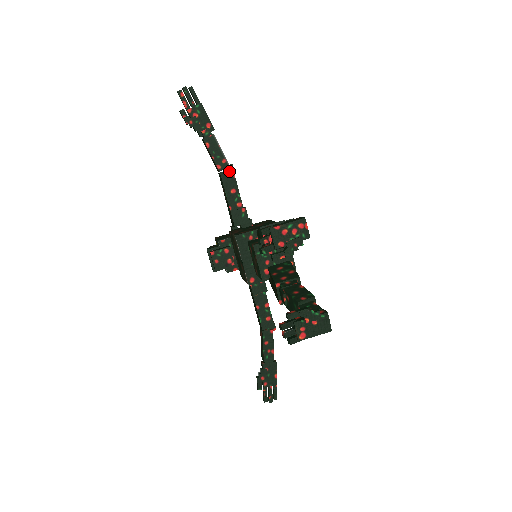
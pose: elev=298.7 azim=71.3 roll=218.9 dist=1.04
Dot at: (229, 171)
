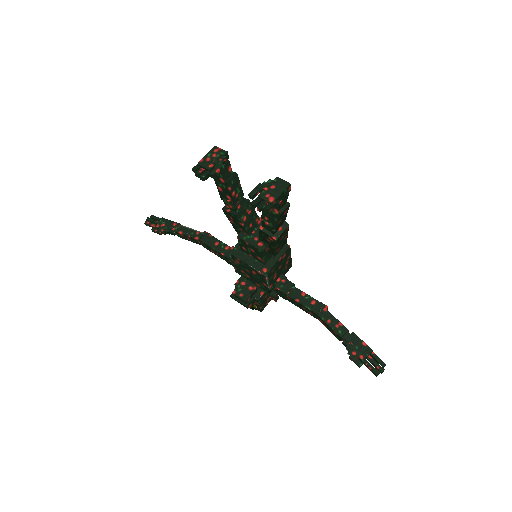
Dot at: (205, 235)
